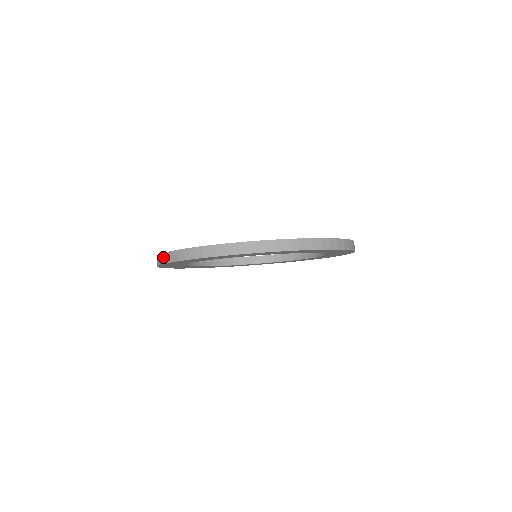
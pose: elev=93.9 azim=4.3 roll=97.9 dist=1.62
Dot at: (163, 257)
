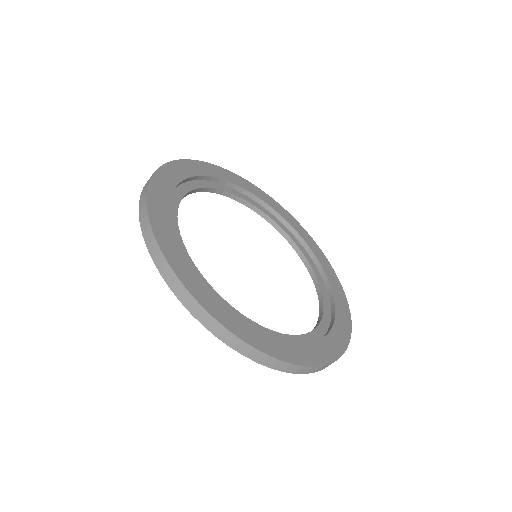
Dot at: (218, 329)
